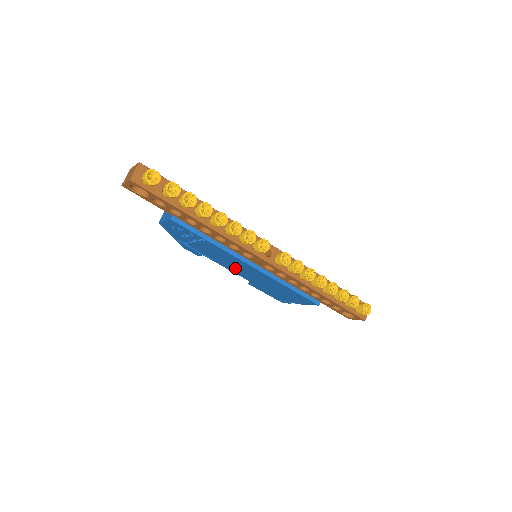
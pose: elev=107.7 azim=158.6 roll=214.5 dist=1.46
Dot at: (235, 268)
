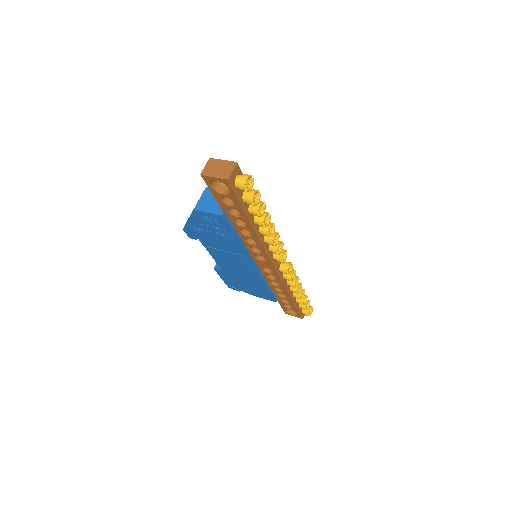
Dot at: (225, 259)
